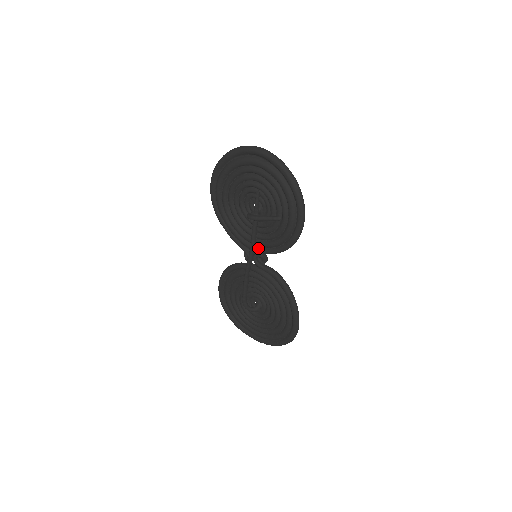
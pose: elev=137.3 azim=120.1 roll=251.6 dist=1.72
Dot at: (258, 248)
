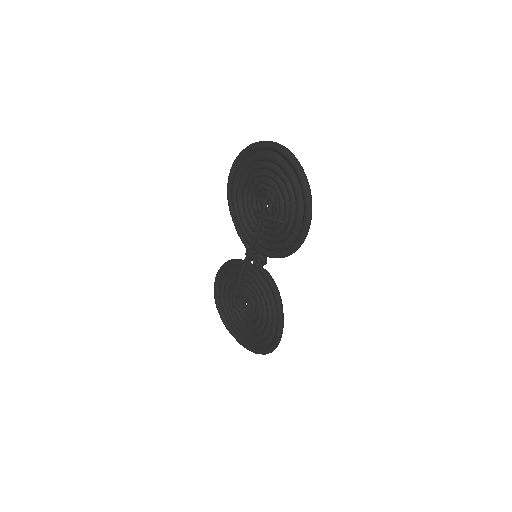
Dot at: (259, 248)
